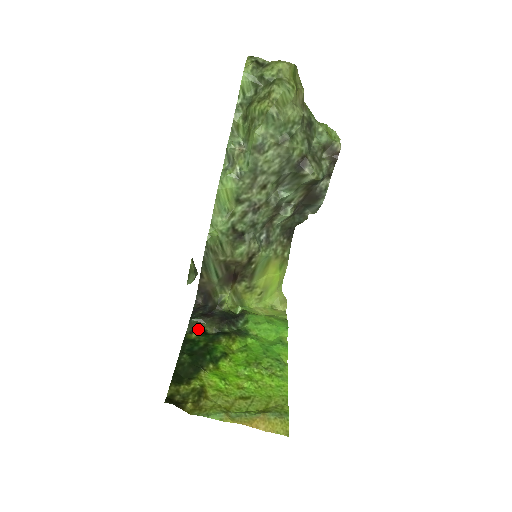
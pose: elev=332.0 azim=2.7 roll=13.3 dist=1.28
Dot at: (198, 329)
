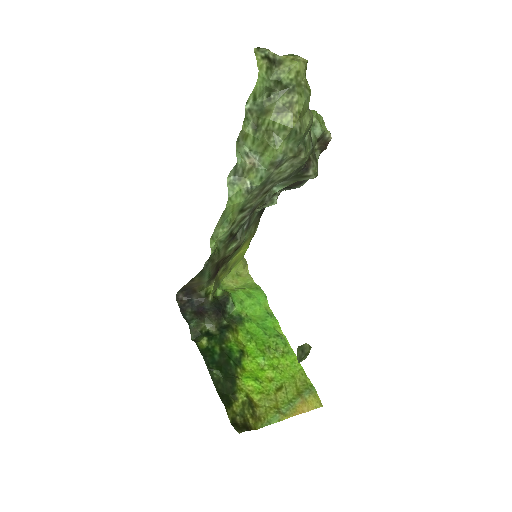
Dot at: (201, 332)
